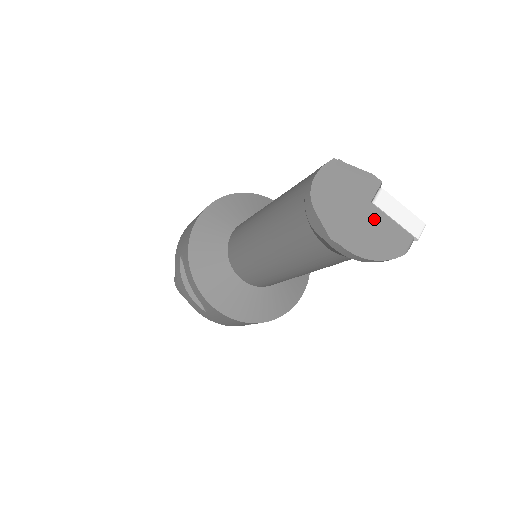
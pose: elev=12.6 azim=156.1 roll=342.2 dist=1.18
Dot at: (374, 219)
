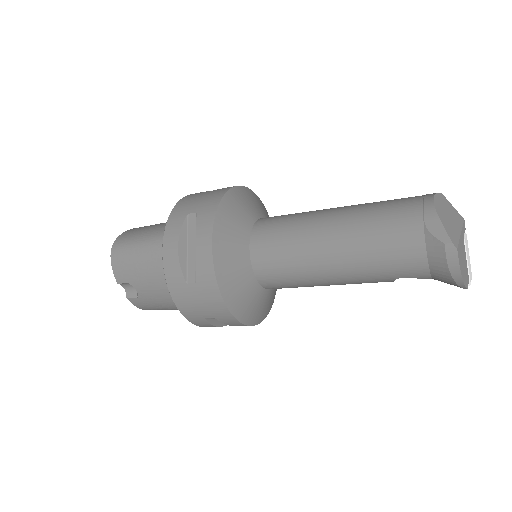
Dot at: (463, 250)
